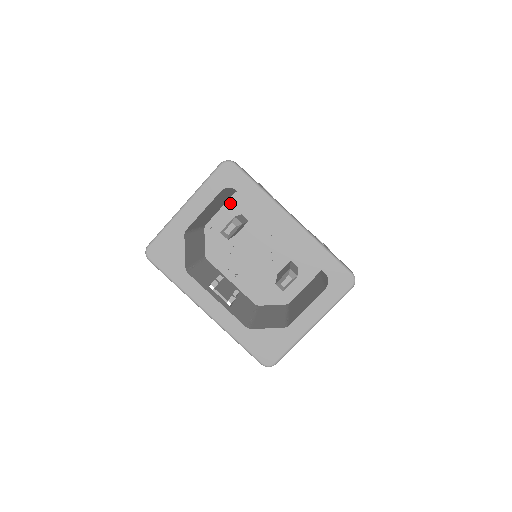
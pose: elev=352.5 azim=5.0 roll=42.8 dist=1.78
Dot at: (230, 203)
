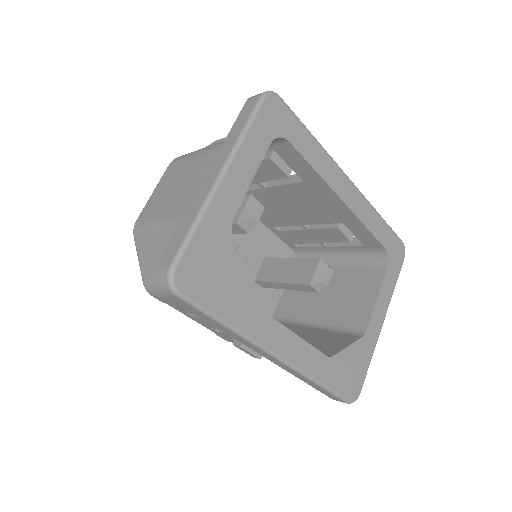
Dot at: occluded
